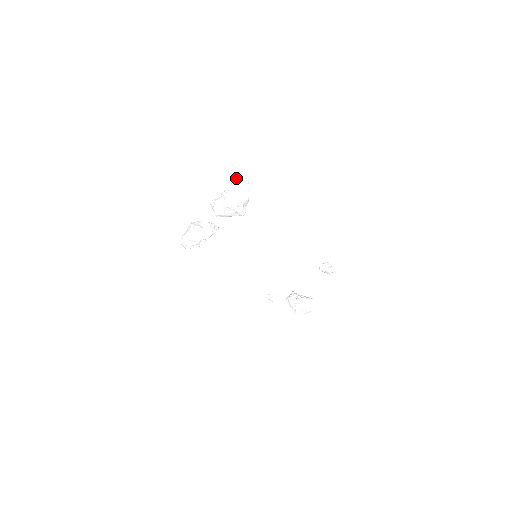
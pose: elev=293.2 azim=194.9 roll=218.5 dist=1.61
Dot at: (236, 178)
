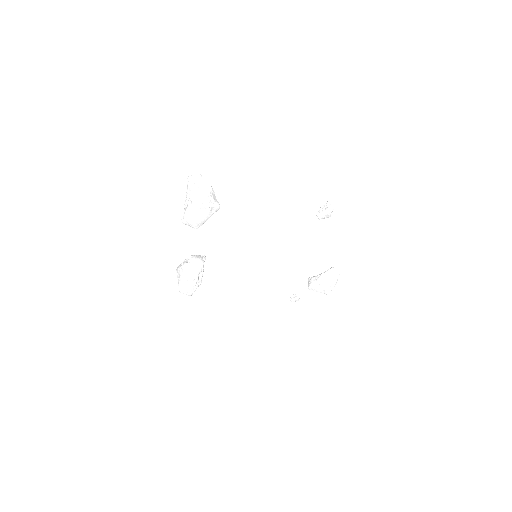
Dot at: (187, 179)
